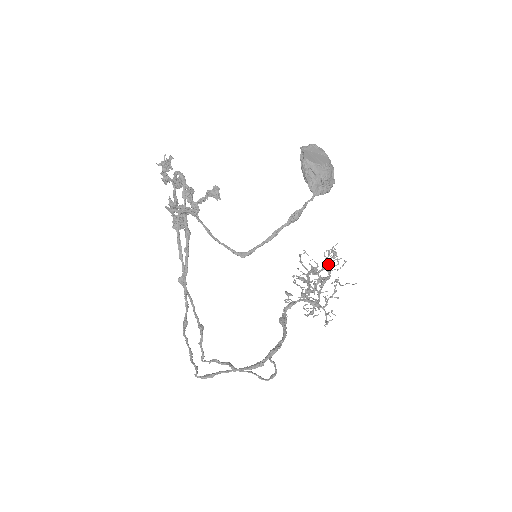
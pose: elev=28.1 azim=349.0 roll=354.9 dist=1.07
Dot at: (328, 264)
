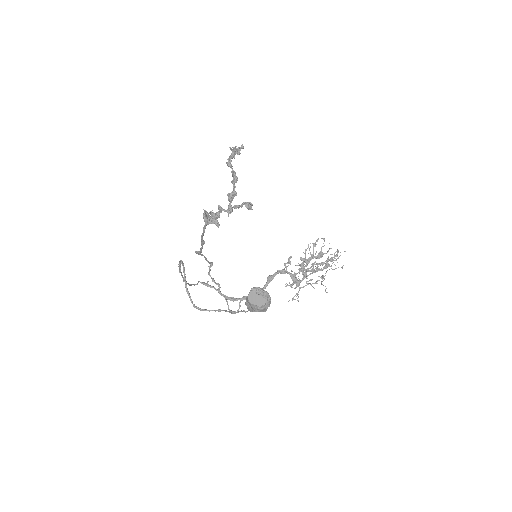
Dot at: (331, 259)
